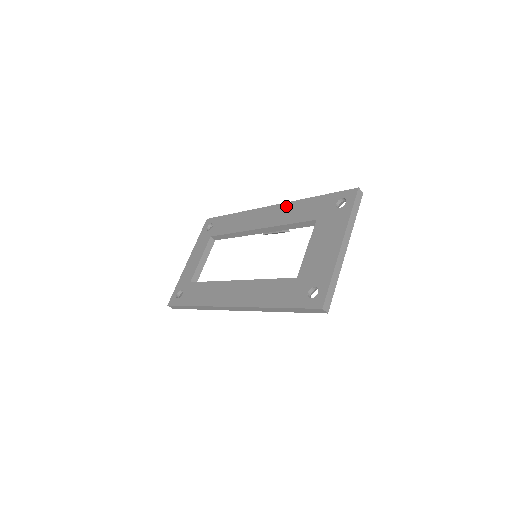
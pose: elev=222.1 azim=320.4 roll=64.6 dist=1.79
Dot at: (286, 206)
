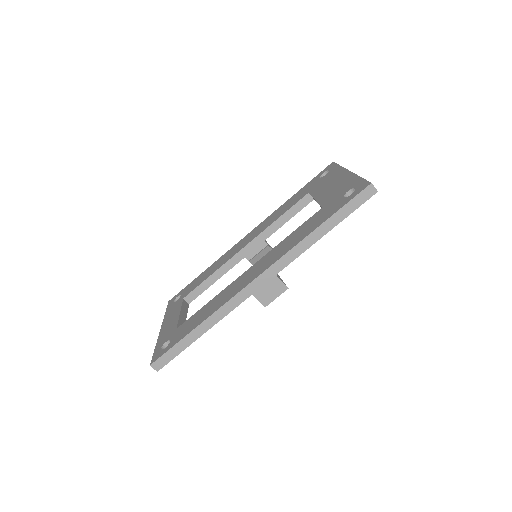
Dot at: (267, 219)
